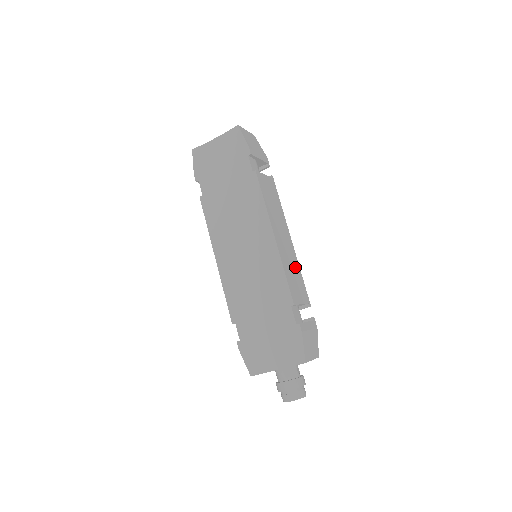
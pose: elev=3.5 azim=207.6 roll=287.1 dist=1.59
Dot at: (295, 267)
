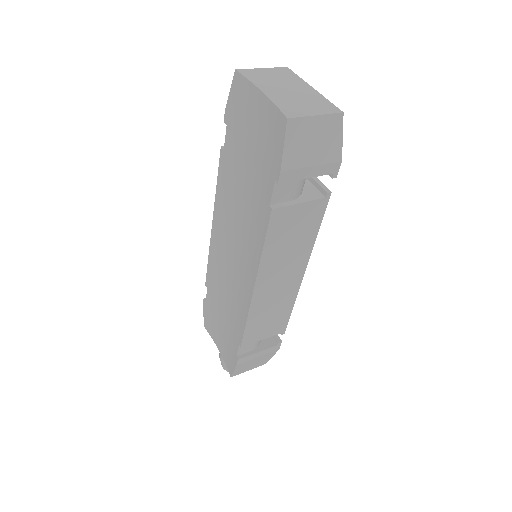
Dot at: (282, 305)
